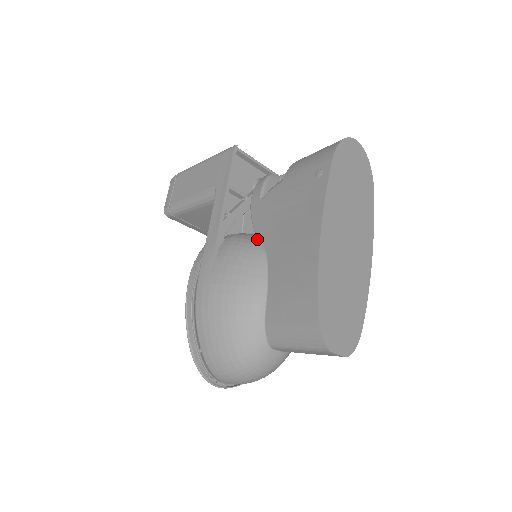
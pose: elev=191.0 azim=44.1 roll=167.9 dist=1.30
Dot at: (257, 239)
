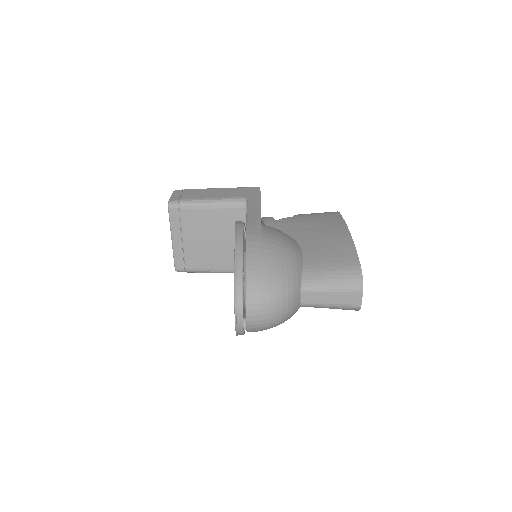
Dot at: occluded
